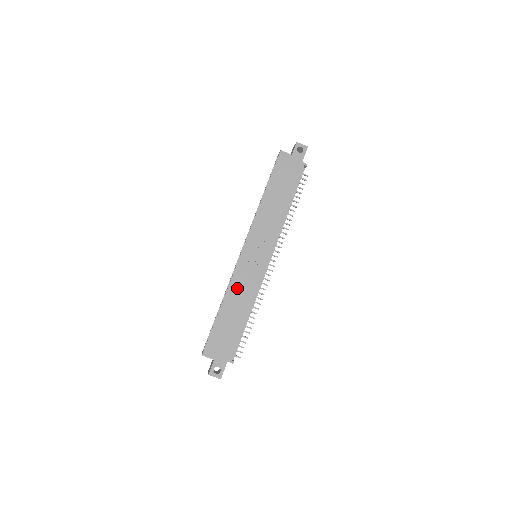
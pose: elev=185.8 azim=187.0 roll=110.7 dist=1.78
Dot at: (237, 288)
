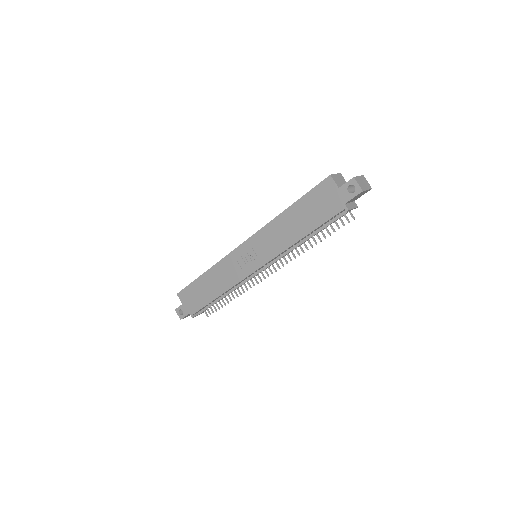
Dot at: (221, 270)
